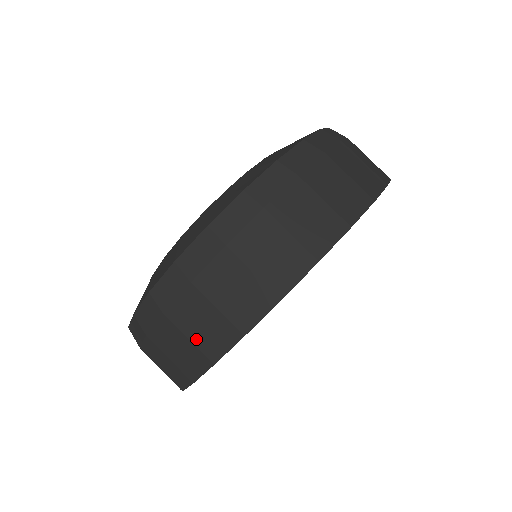
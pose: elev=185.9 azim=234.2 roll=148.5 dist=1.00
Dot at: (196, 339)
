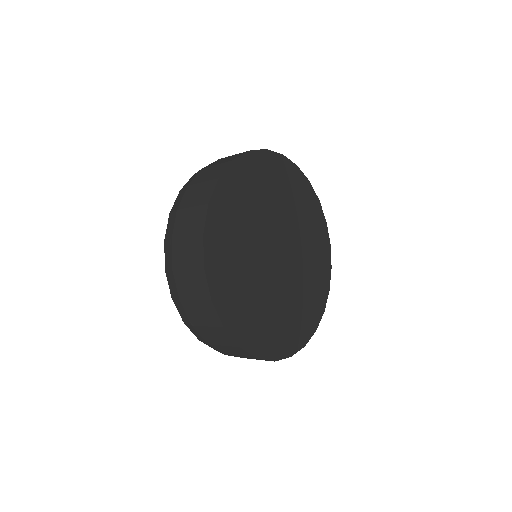
Dot at: (241, 356)
